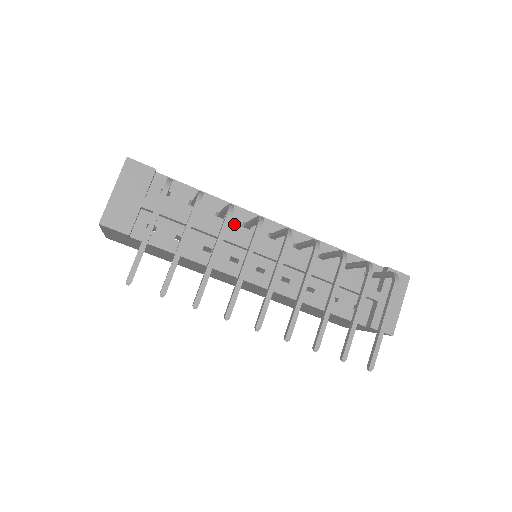
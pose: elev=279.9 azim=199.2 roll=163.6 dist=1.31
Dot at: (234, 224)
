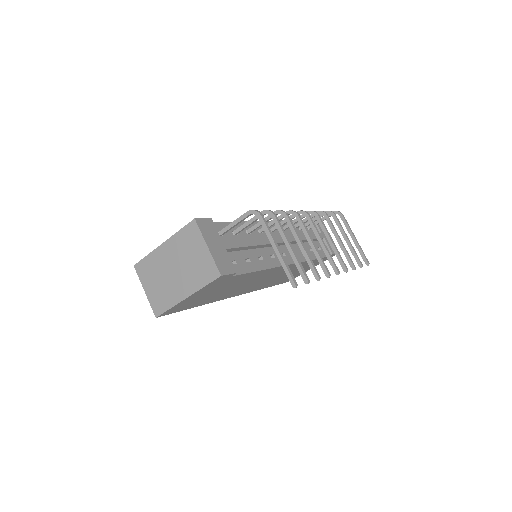
Dot at: (256, 234)
